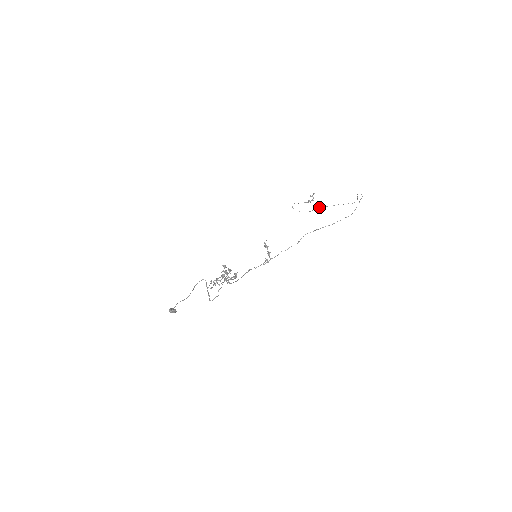
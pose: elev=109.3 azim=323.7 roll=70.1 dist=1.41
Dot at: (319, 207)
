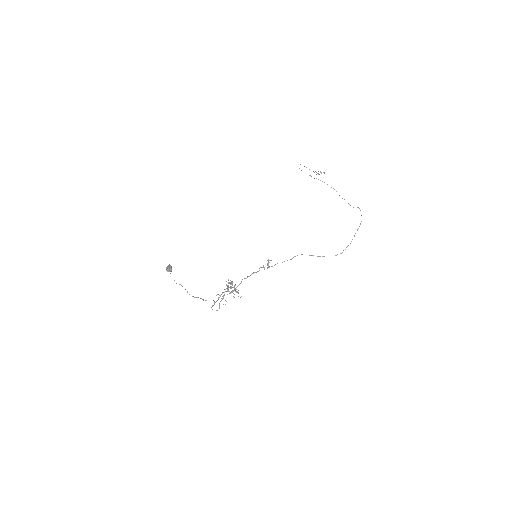
Dot at: (322, 181)
